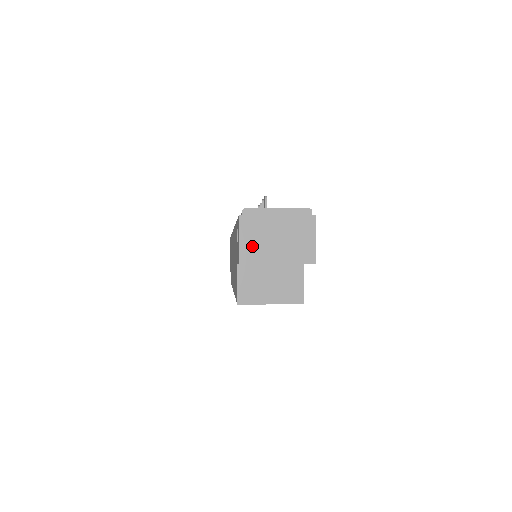
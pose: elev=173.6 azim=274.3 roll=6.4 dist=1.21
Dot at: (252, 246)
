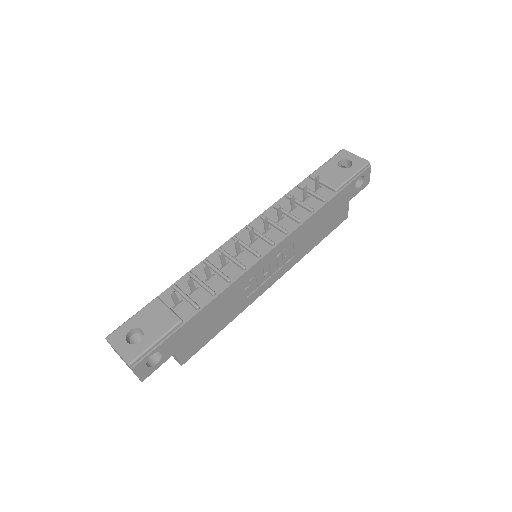
Dot at: (116, 352)
